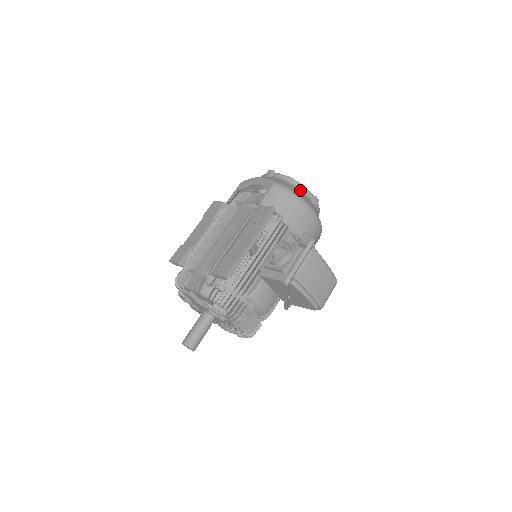
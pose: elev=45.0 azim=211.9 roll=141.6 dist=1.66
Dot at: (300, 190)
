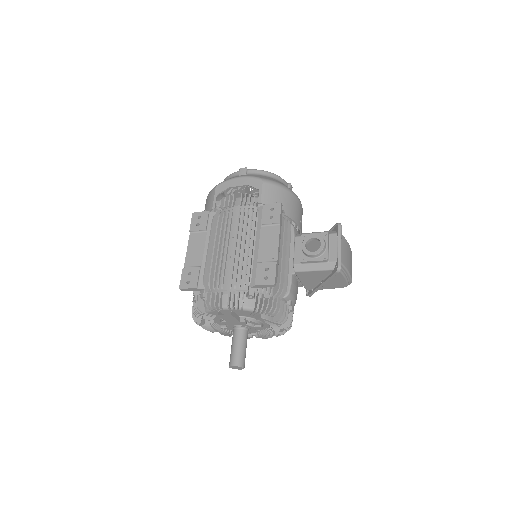
Dot at: (279, 181)
